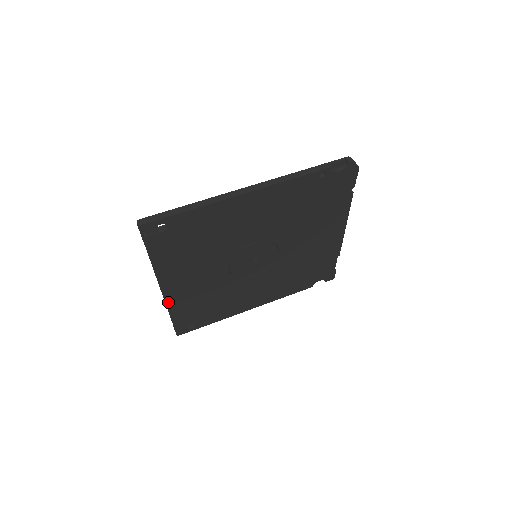
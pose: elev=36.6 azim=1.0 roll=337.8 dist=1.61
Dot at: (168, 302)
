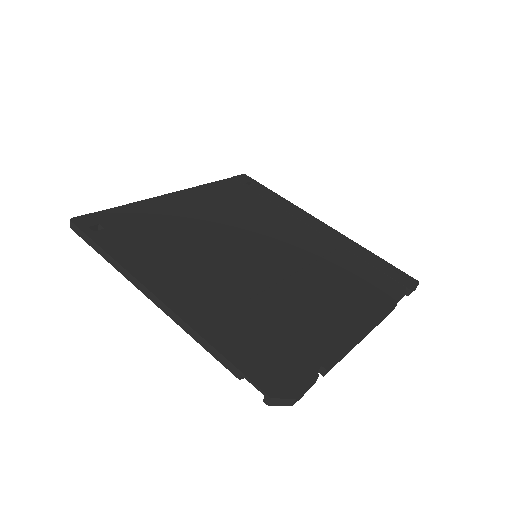
Dot at: occluded
